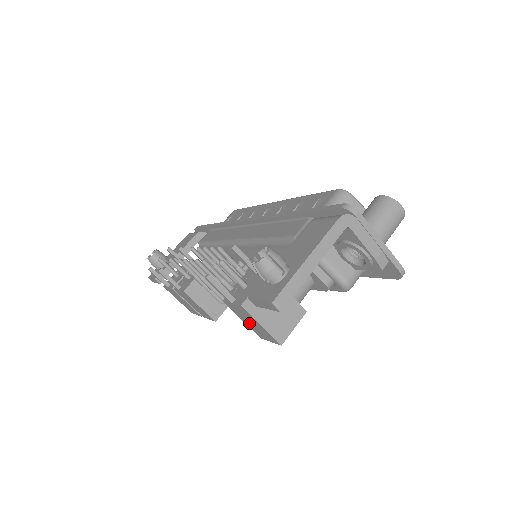
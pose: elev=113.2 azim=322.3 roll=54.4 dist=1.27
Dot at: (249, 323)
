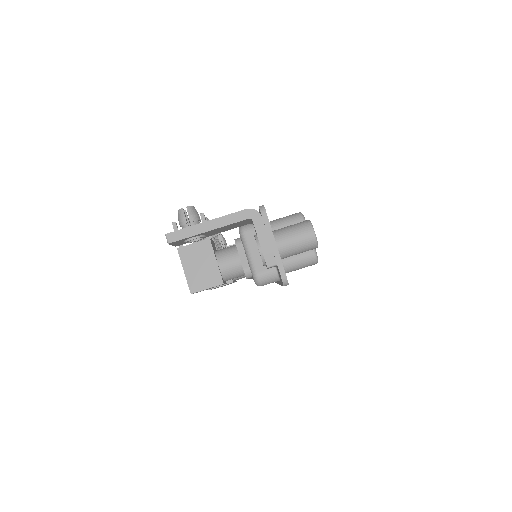
Dot at: occluded
